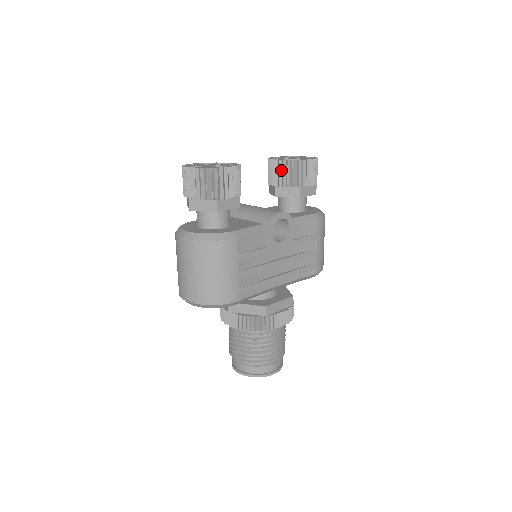
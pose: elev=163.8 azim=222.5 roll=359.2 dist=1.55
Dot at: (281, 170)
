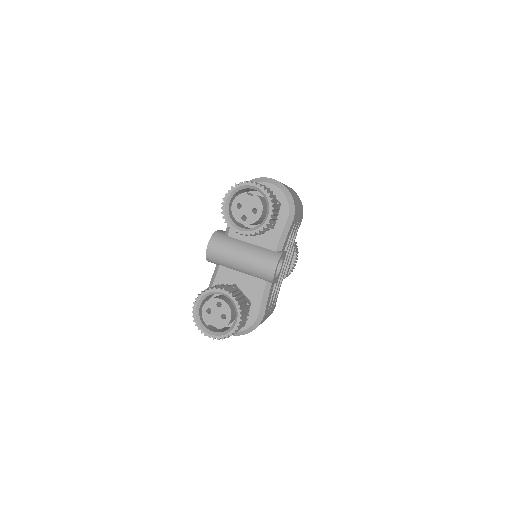
Dot at: occluded
